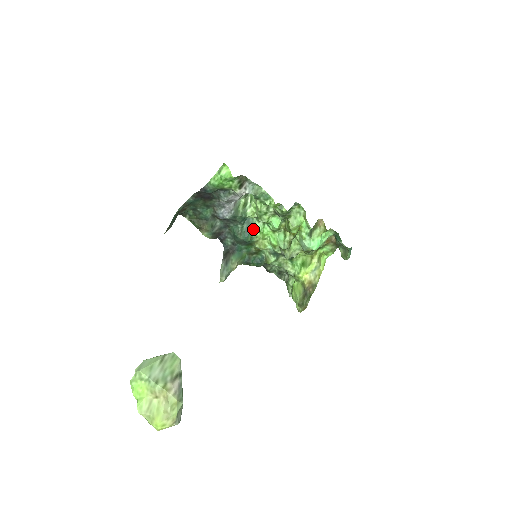
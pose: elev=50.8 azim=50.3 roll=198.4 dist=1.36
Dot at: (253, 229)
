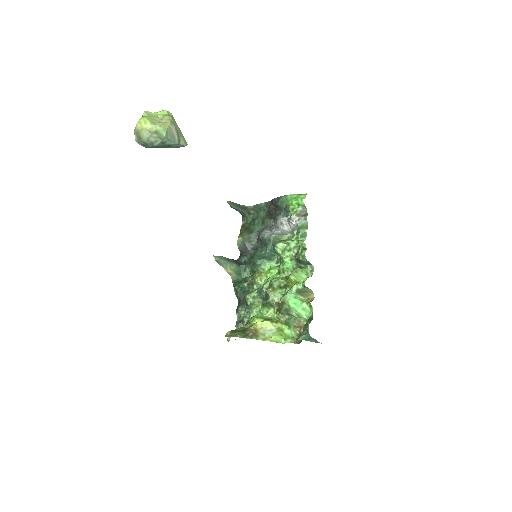
Dot at: (268, 261)
